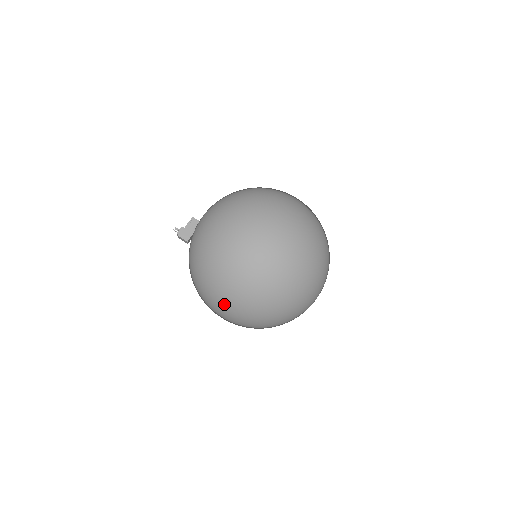
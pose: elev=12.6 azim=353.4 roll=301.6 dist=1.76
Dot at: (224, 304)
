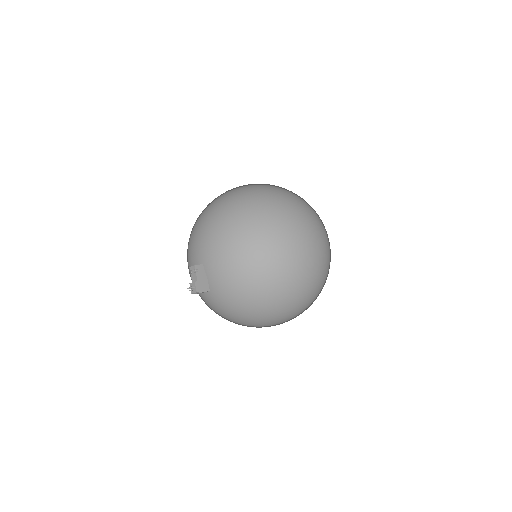
Dot at: (291, 315)
